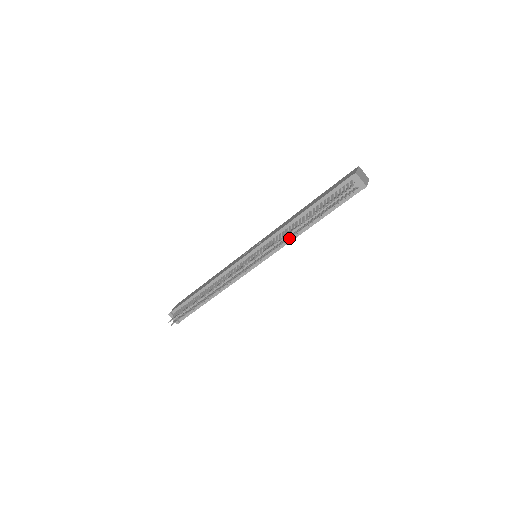
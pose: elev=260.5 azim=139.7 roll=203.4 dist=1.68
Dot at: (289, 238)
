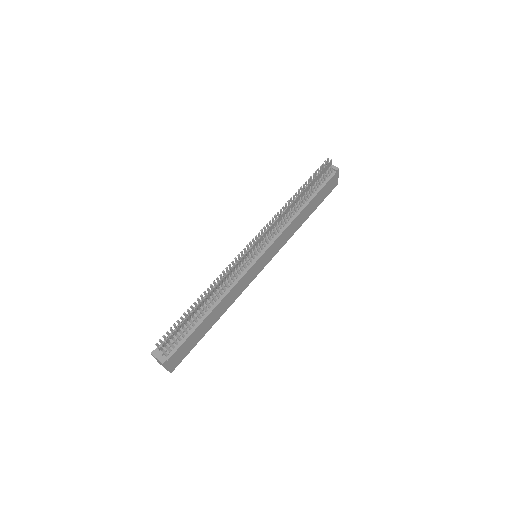
Dot at: occluded
